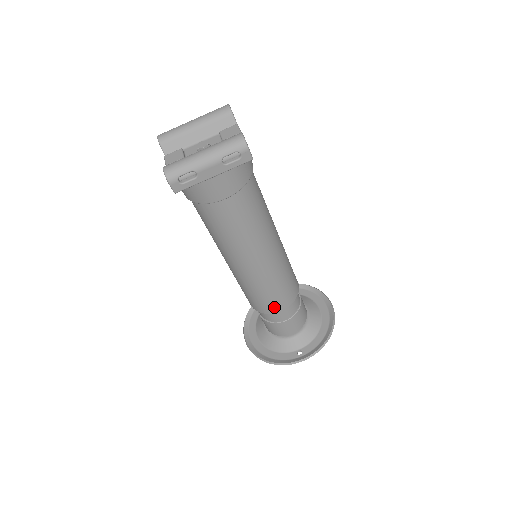
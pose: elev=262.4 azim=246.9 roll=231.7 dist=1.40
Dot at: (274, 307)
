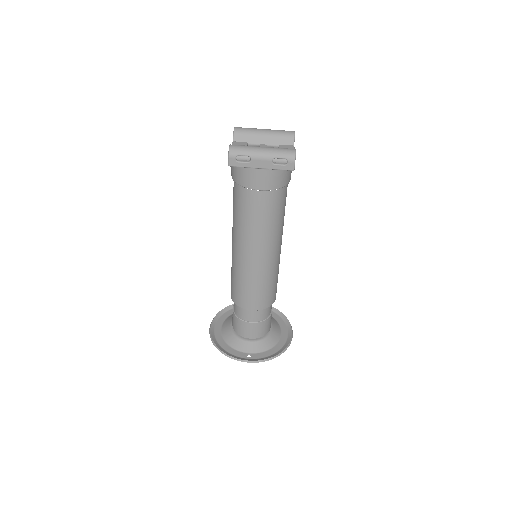
Dot at: (249, 304)
